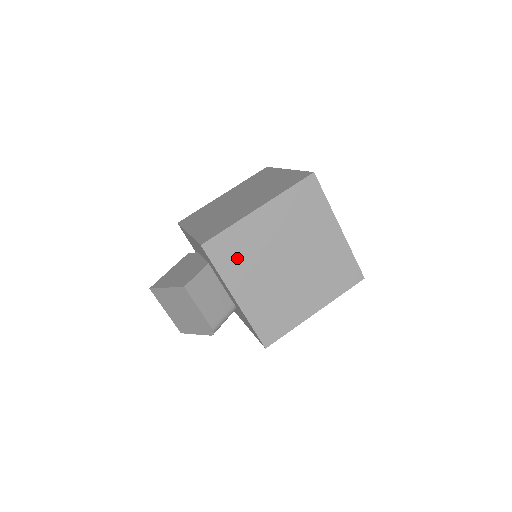
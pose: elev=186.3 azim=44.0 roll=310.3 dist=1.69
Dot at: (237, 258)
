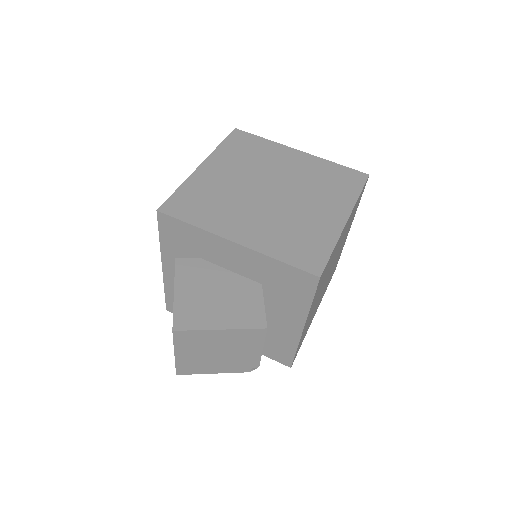
Dot at: occluded
